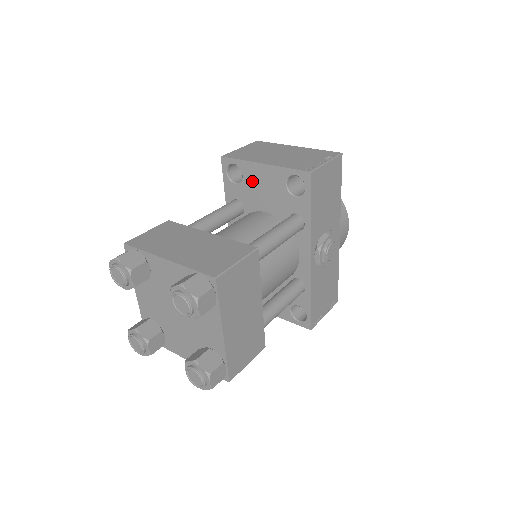
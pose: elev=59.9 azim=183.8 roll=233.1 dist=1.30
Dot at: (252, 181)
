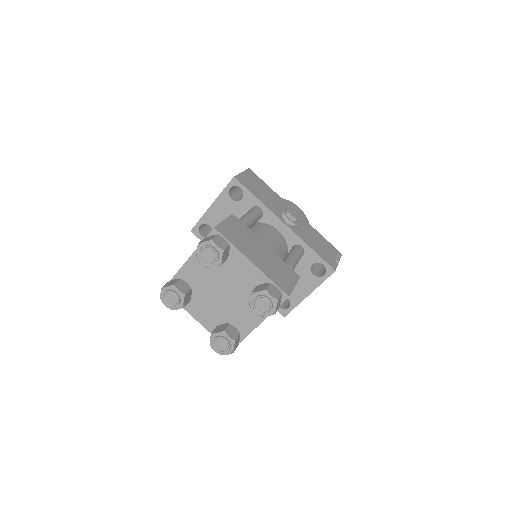
Dot at: (216, 222)
